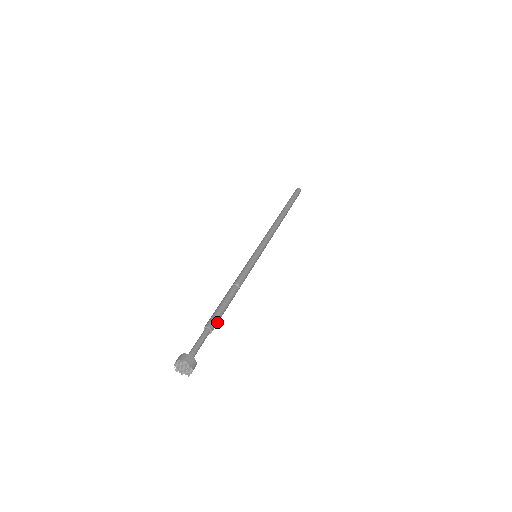
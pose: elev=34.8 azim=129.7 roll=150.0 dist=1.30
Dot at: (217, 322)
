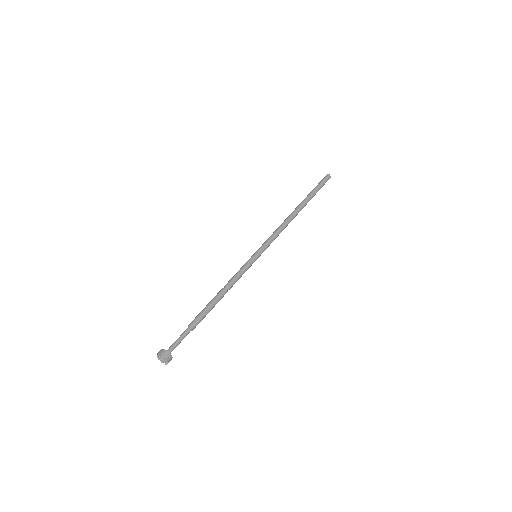
Dot at: occluded
